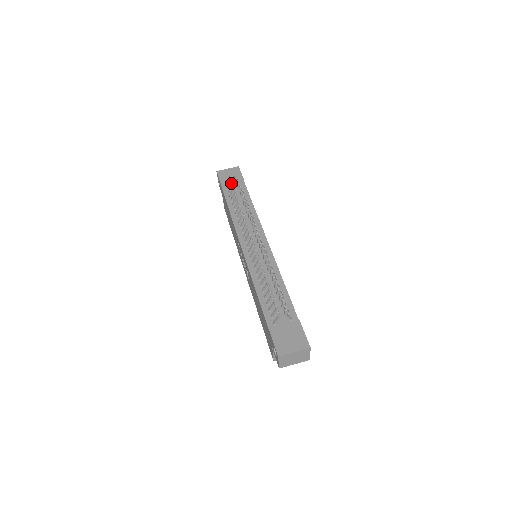
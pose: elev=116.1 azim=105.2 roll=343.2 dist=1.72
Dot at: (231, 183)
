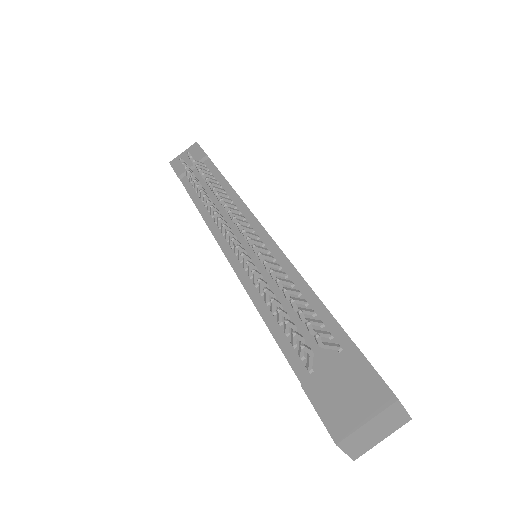
Dot at: occluded
